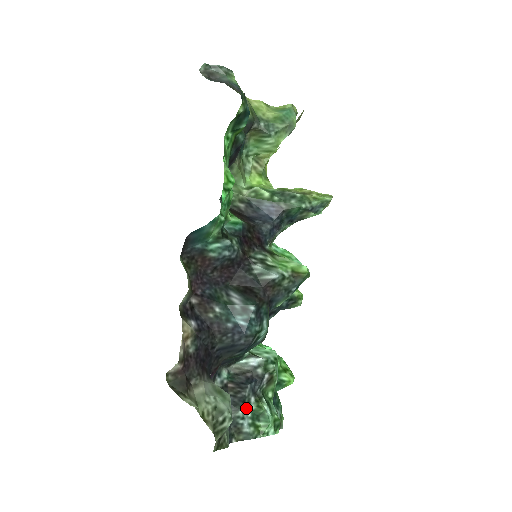
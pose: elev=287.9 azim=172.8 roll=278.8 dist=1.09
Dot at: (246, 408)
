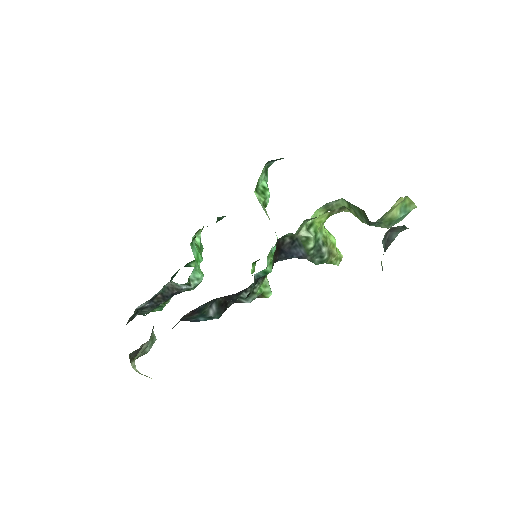
Dot at: occluded
